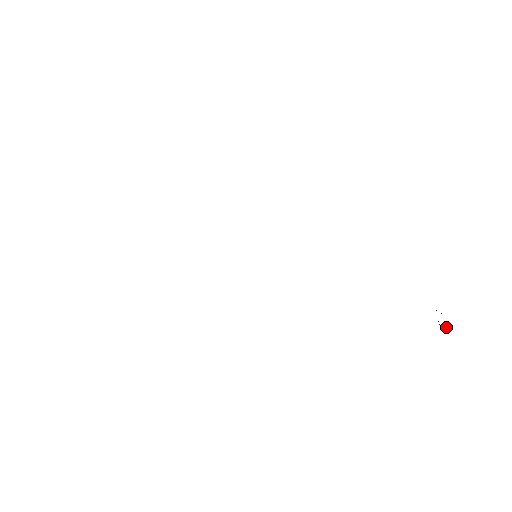
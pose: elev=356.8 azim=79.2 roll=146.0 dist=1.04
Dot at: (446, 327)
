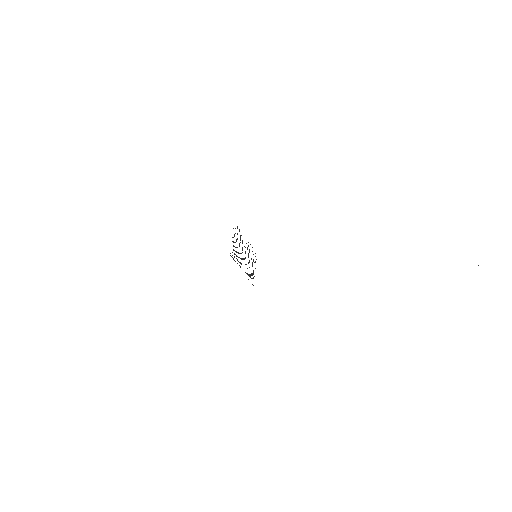
Dot at: occluded
